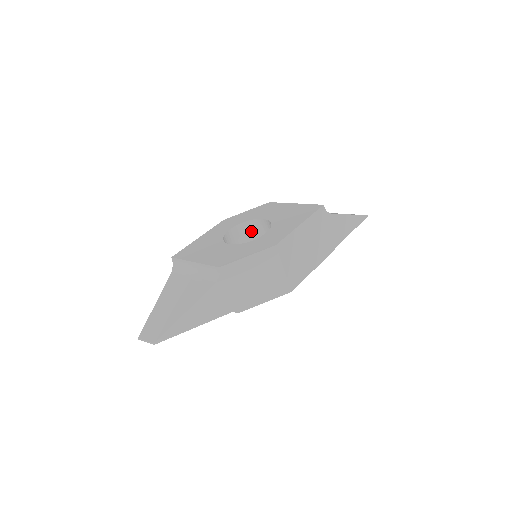
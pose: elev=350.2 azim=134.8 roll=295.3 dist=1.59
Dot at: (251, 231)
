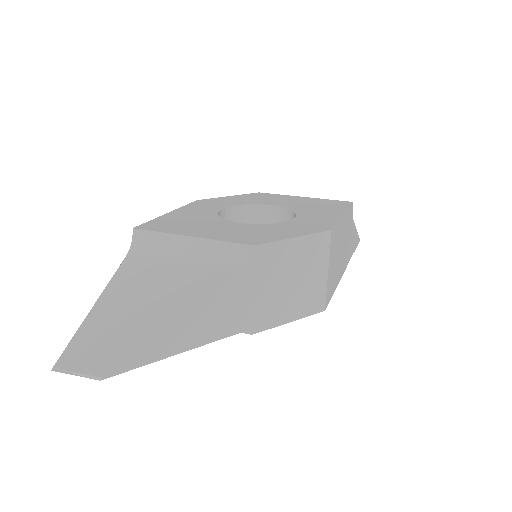
Dot at: (243, 221)
